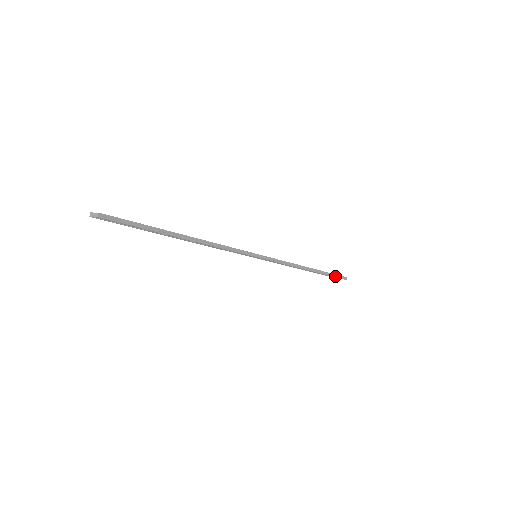
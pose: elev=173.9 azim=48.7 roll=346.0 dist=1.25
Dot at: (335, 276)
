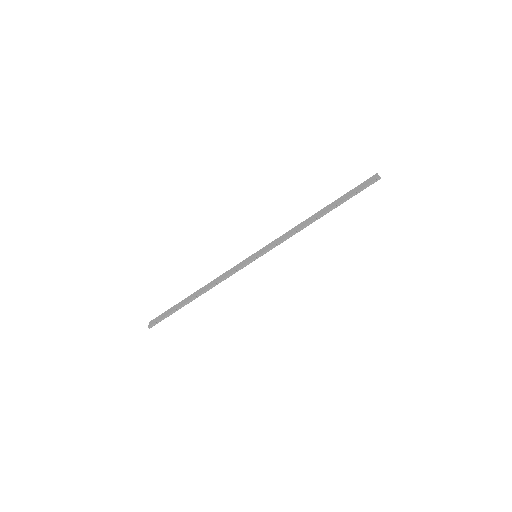
Dot at: (358, 192)
